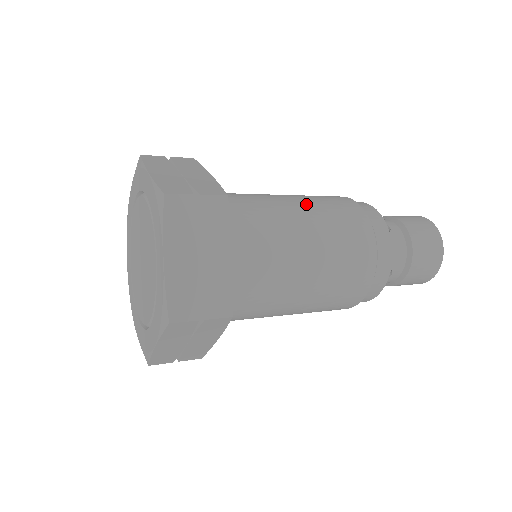
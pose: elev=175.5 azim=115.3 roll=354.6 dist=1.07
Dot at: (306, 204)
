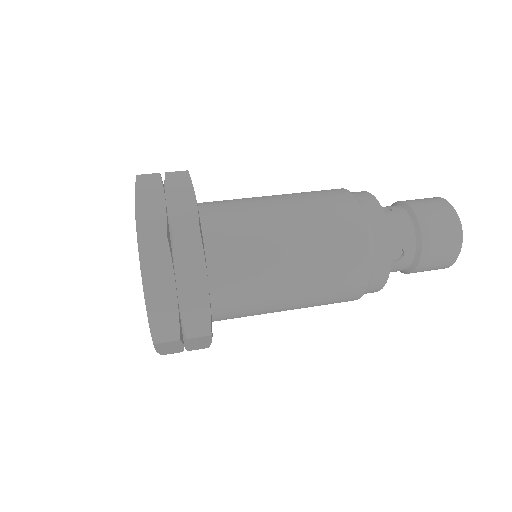
Dot at: (308, 274)
